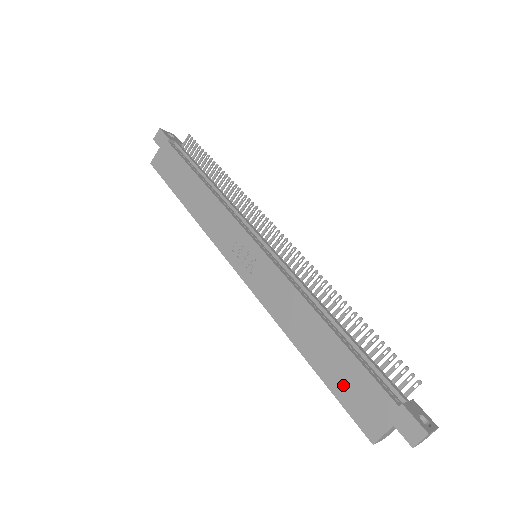
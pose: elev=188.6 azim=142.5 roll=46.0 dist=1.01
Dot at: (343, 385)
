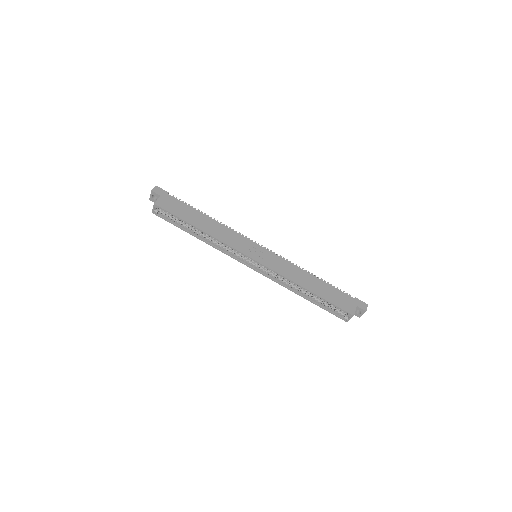
Dot at: (332, 297)
